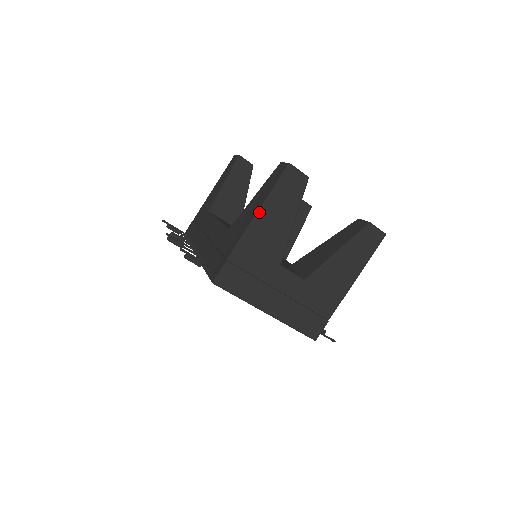
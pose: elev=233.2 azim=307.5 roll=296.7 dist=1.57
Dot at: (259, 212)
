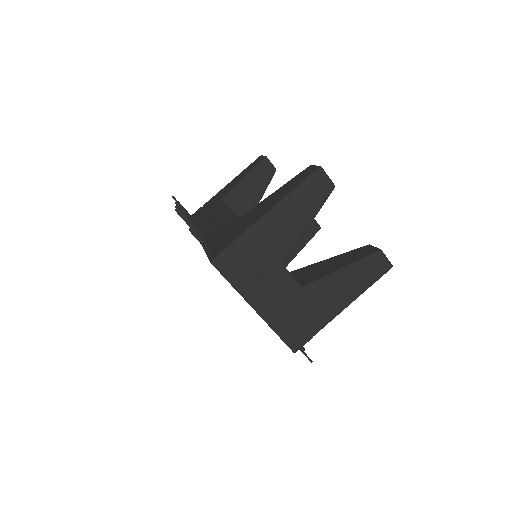
Dot at: (277, 205)
